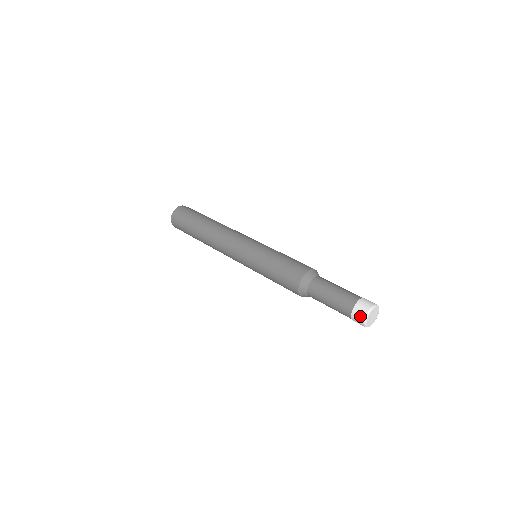
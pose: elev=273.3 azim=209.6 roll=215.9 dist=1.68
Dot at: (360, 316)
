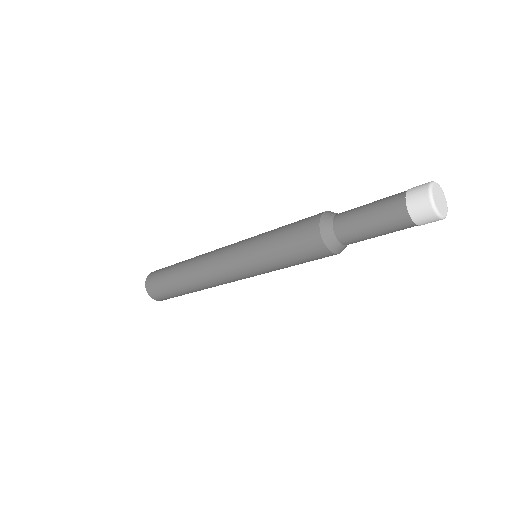
Dot at: (428, 217)
